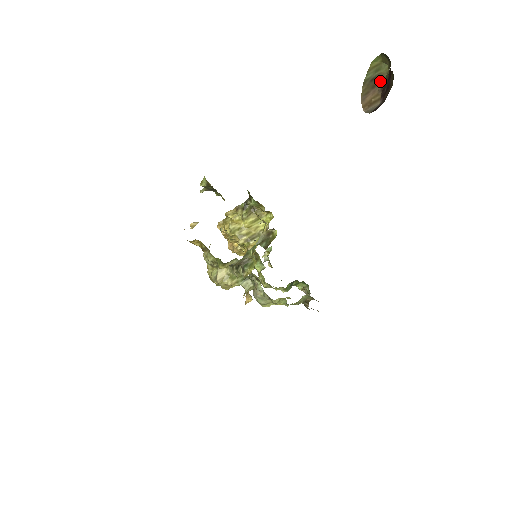
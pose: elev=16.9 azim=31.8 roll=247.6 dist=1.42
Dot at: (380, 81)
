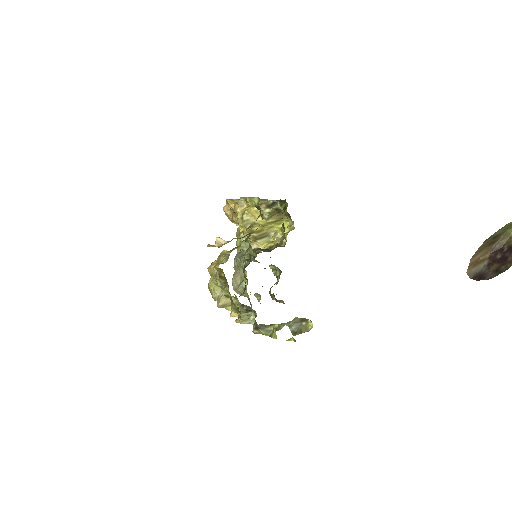
Dot at: (500, 240)
